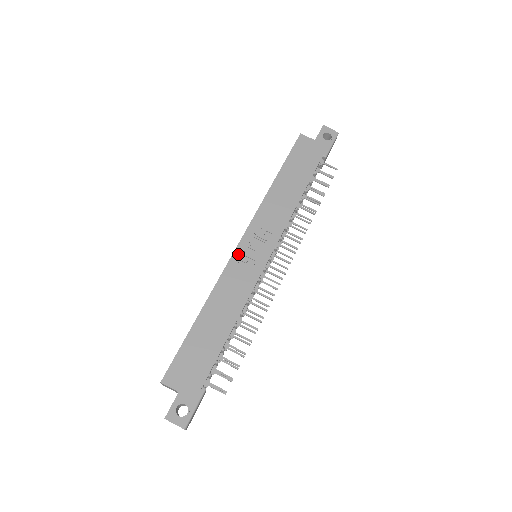
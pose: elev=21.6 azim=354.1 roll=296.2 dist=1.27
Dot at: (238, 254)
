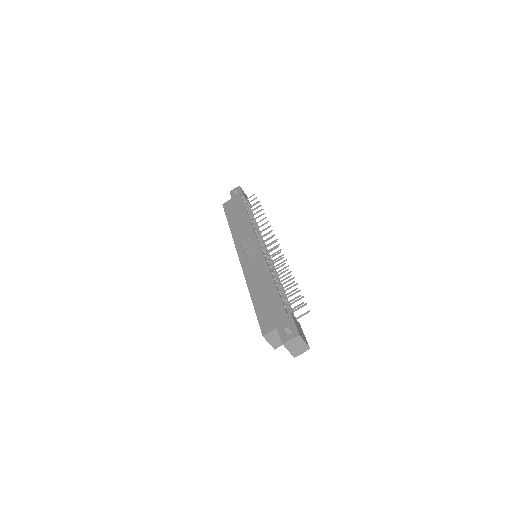
Dot at: (243, 260)
